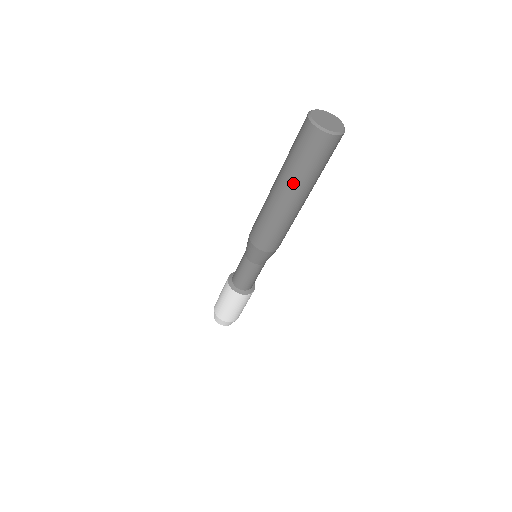
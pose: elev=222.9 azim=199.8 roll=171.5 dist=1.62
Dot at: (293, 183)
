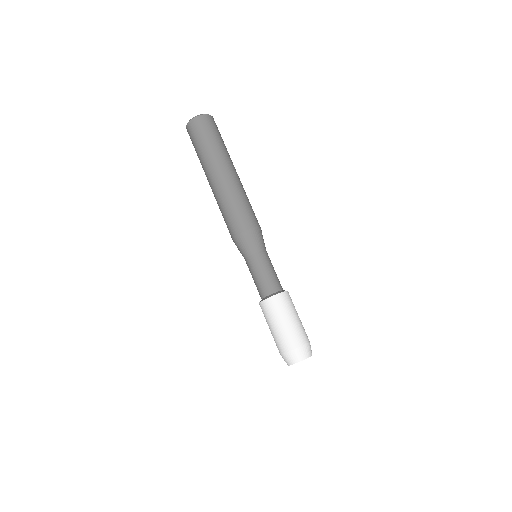
Dot at: (224, 157)
